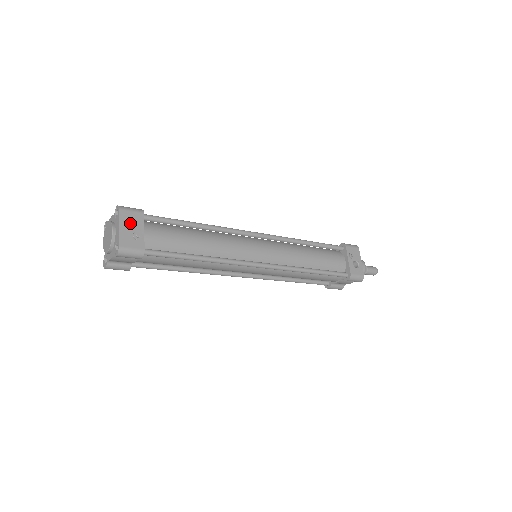
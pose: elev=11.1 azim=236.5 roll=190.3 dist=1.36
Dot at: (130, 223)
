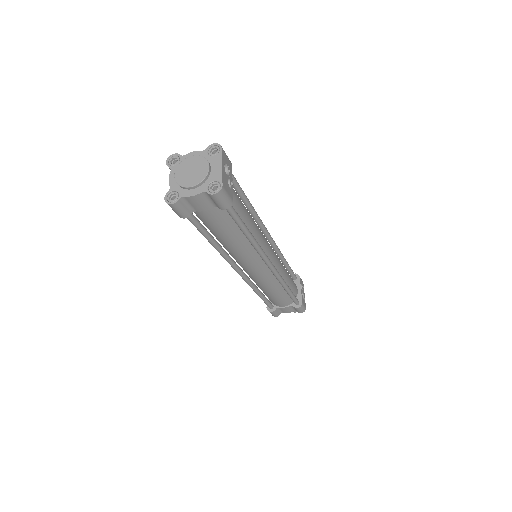
Dot at: occluded
